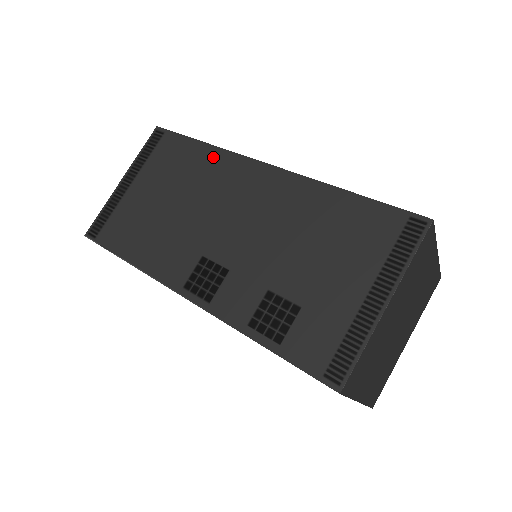
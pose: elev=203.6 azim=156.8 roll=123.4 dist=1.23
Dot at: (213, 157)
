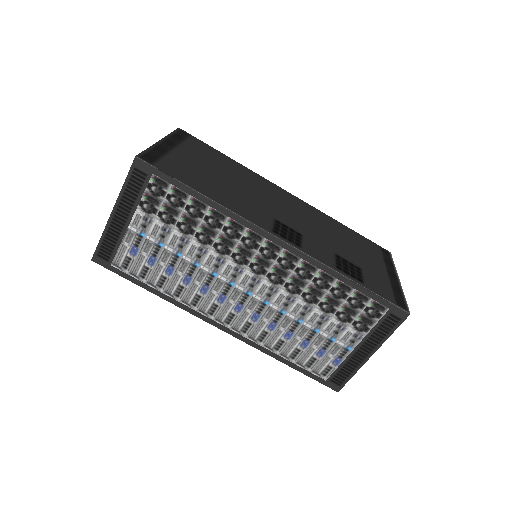
Dot at: (245, 170)
